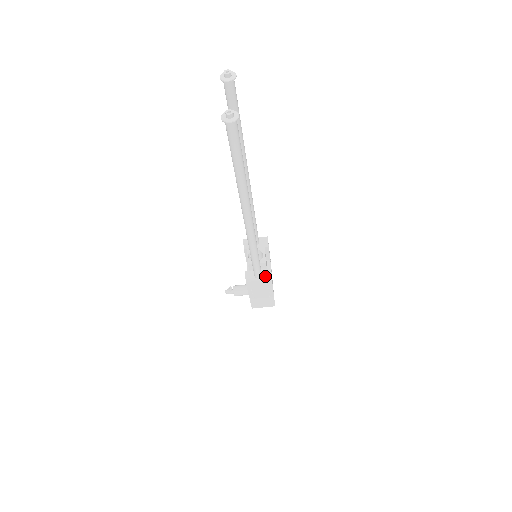
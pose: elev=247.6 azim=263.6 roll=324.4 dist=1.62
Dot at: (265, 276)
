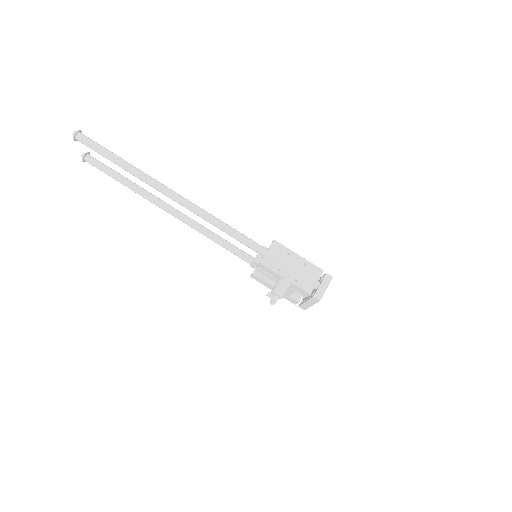
Dot at: (269, 246)
